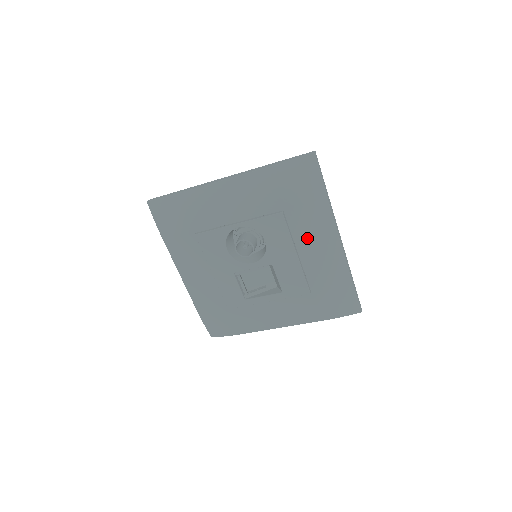
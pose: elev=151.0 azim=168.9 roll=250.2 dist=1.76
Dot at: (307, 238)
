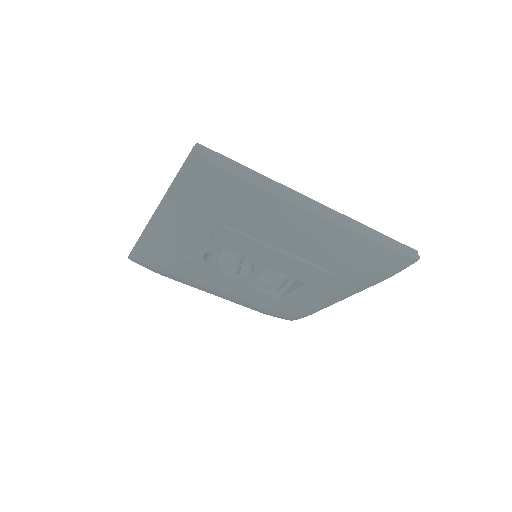
Dot at: (276, 234)
